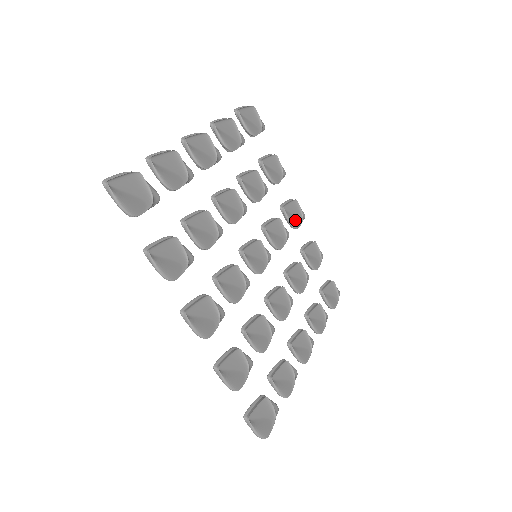
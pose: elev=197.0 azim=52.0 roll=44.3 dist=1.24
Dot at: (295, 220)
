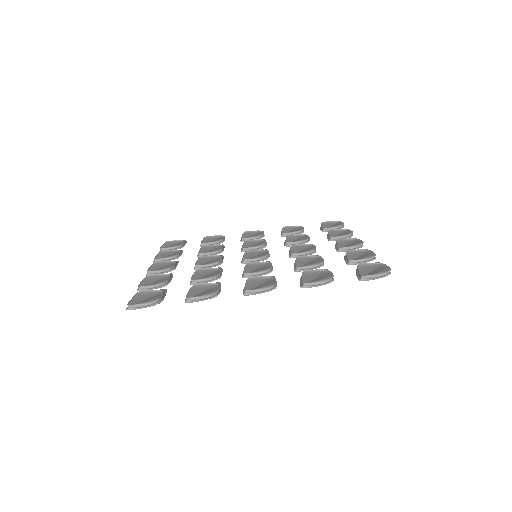
Dot at: occluded
